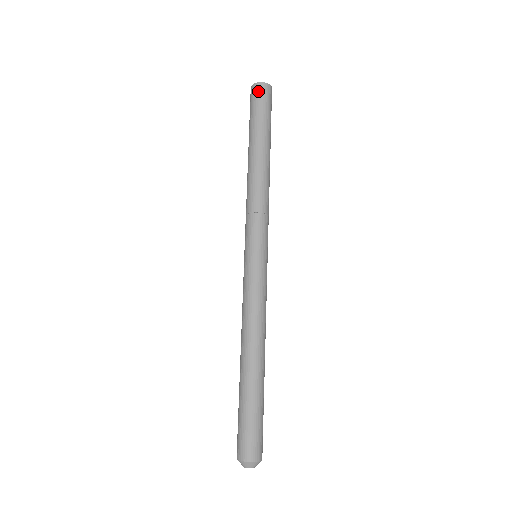
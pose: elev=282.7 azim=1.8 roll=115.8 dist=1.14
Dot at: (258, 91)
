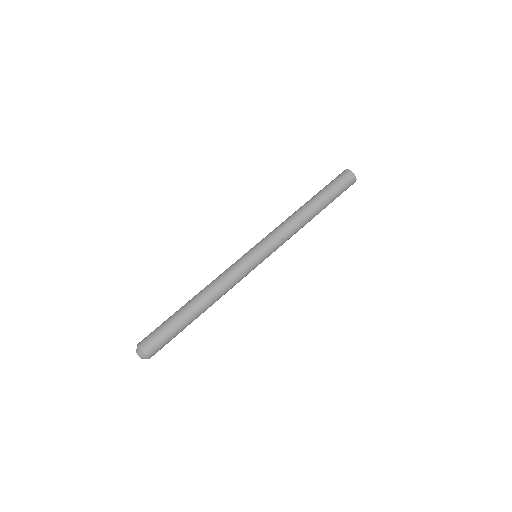
Dot at: (342, 173)
